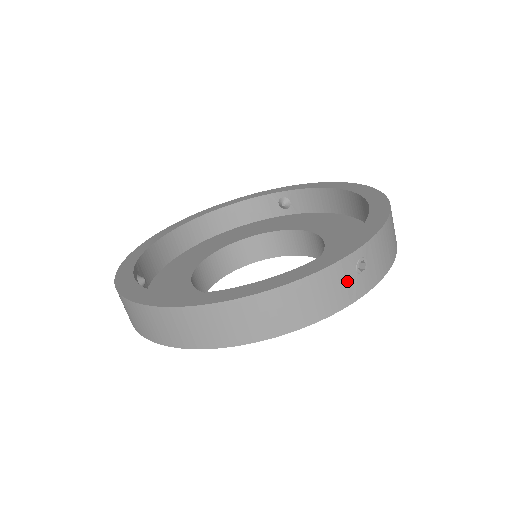
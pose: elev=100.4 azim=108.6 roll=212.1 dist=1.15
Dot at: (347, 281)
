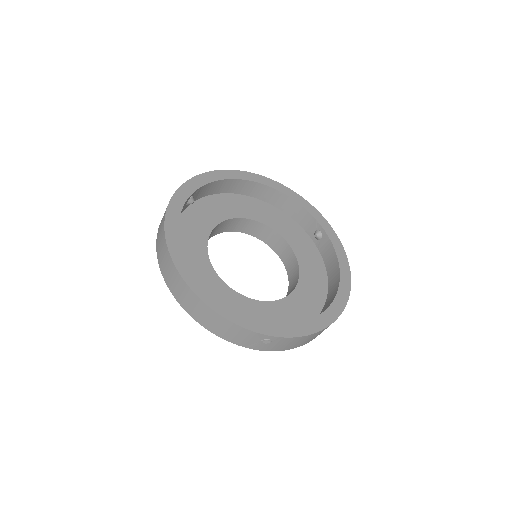
Dot at: (251, 340)
